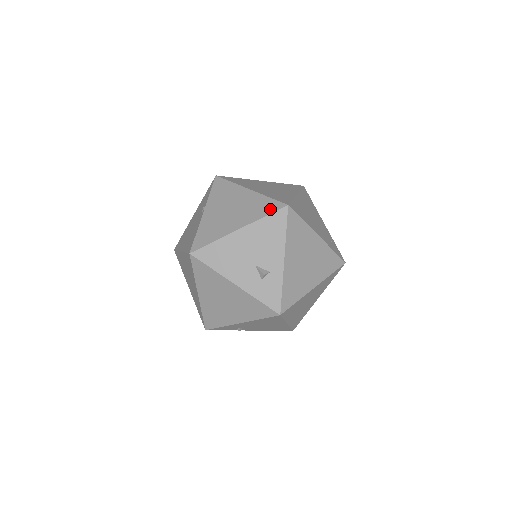
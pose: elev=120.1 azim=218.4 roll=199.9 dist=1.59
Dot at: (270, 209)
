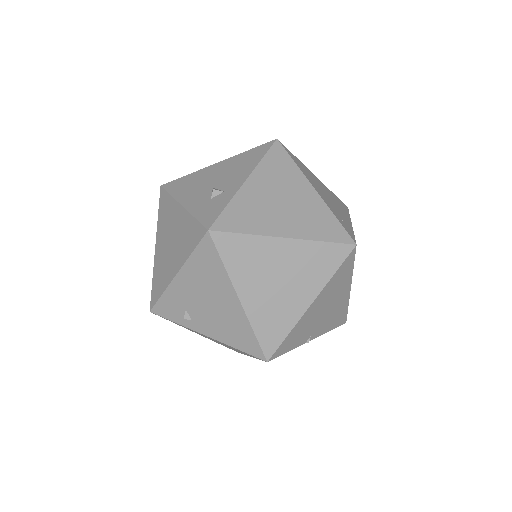
Dot at: occluded
